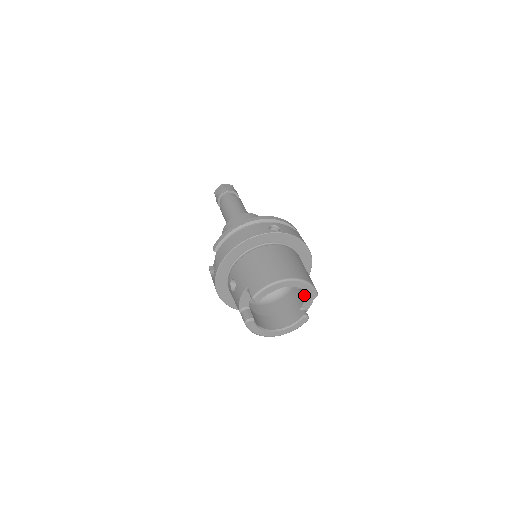
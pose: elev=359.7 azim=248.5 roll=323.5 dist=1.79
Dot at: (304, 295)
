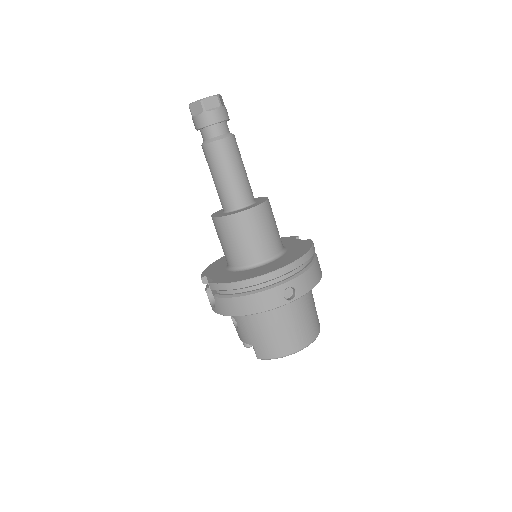
Dot at: occluded
